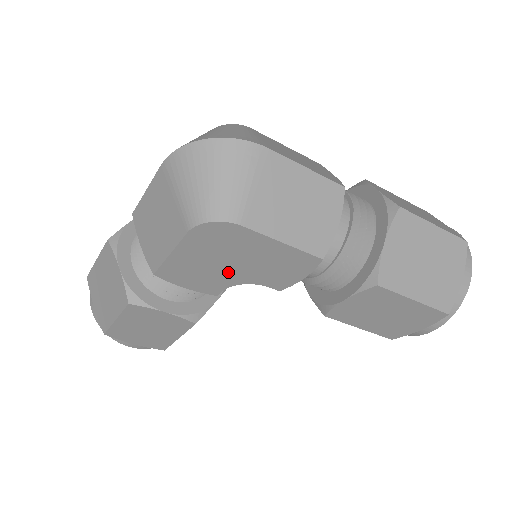
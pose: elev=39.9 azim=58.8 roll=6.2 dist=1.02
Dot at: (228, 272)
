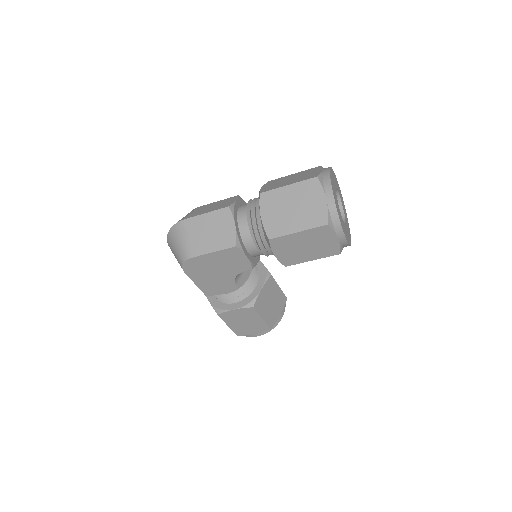
Dot at: (222, 276)
